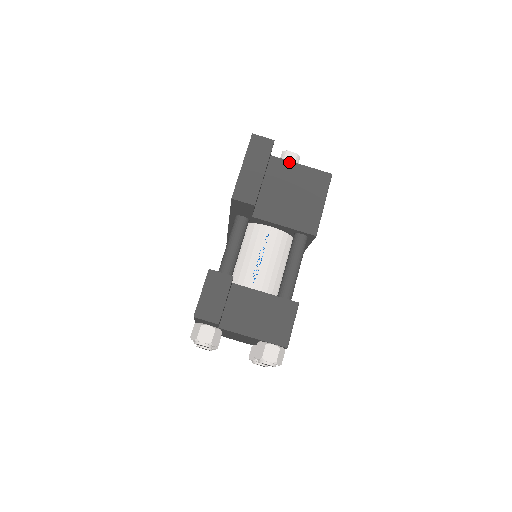
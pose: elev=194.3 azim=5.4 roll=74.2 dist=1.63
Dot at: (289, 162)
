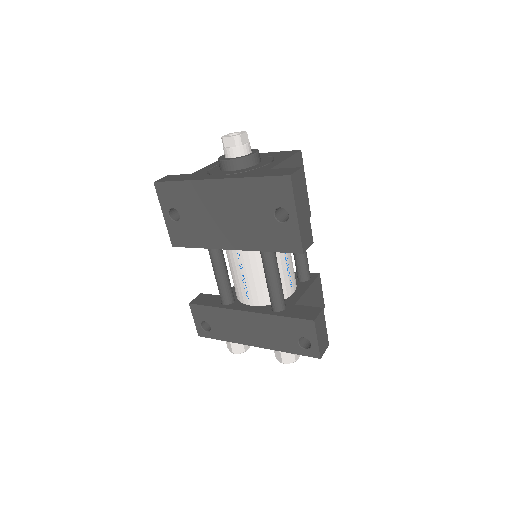
Dot at: (281, 164)
